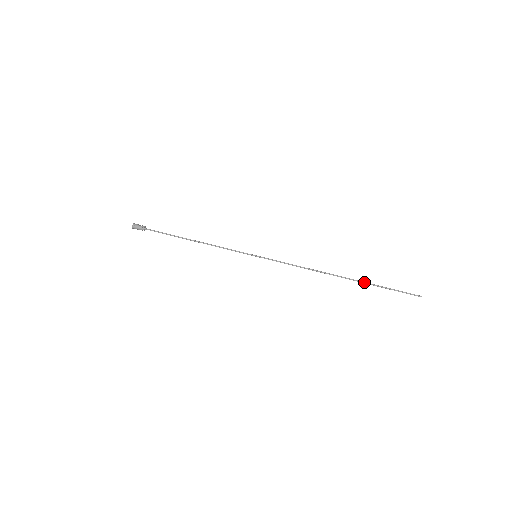
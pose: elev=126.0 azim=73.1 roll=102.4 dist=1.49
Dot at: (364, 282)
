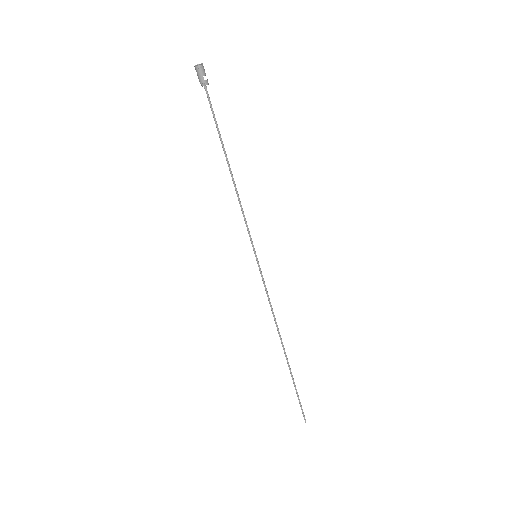
Dot at: (291, 373)
